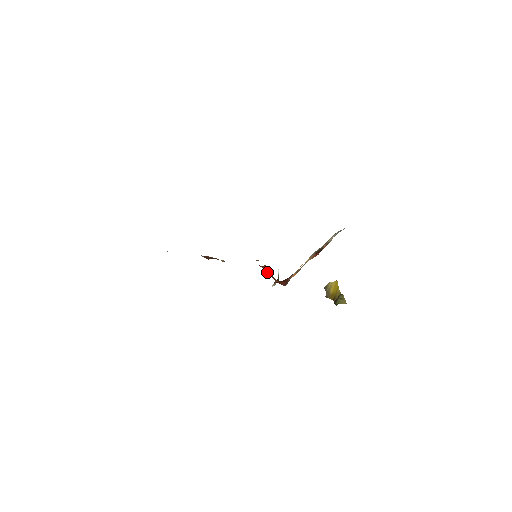
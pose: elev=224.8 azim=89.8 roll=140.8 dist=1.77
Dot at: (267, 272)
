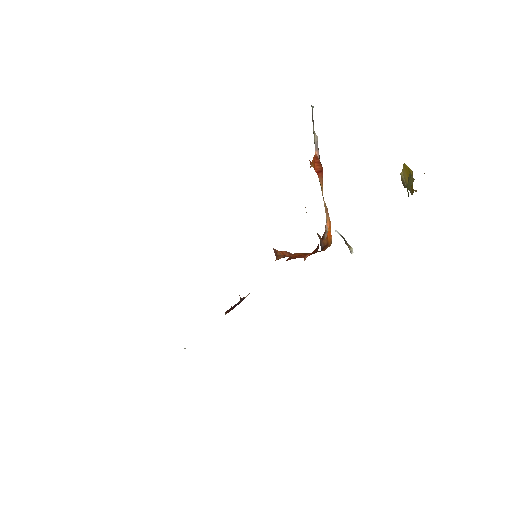
Dot at: occluded
